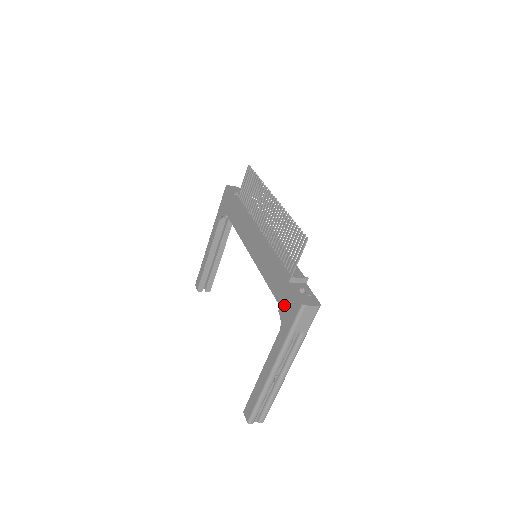
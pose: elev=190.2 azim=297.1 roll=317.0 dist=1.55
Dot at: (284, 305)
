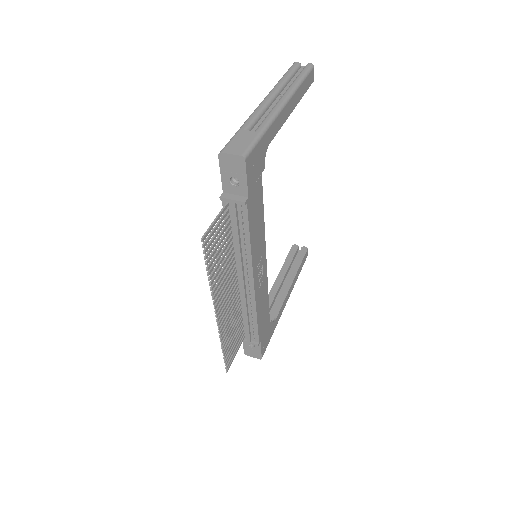
Dot at: occluded
